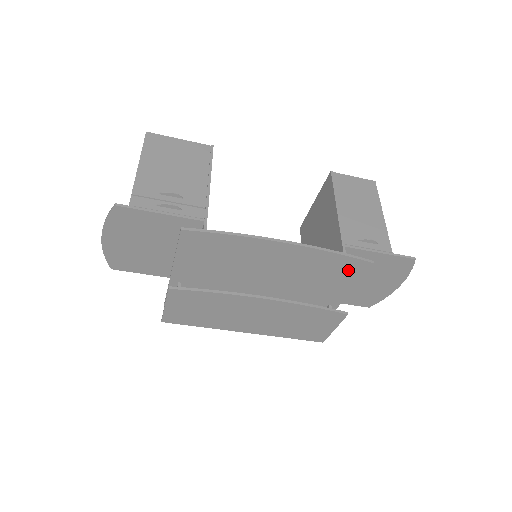
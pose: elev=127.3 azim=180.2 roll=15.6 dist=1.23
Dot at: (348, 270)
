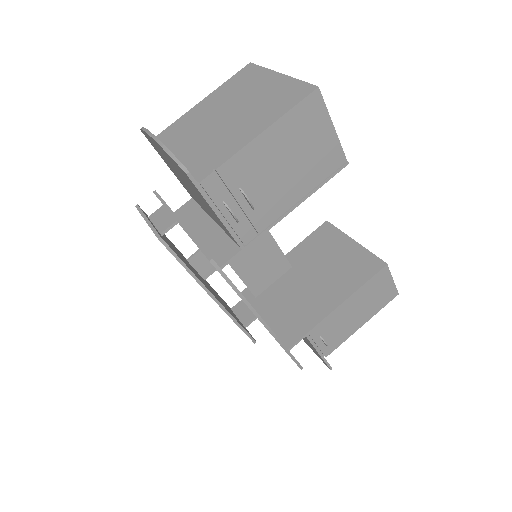
Dot at: occluded
